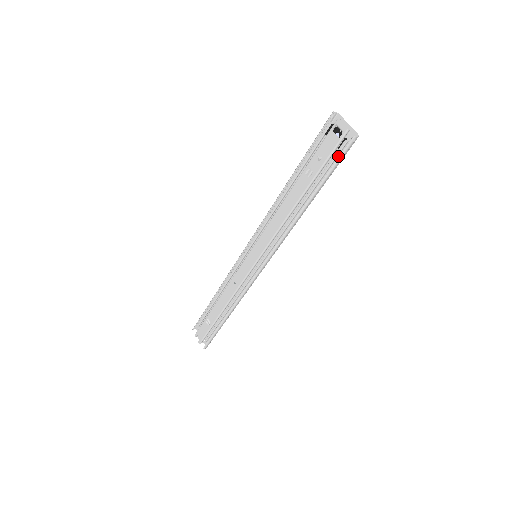
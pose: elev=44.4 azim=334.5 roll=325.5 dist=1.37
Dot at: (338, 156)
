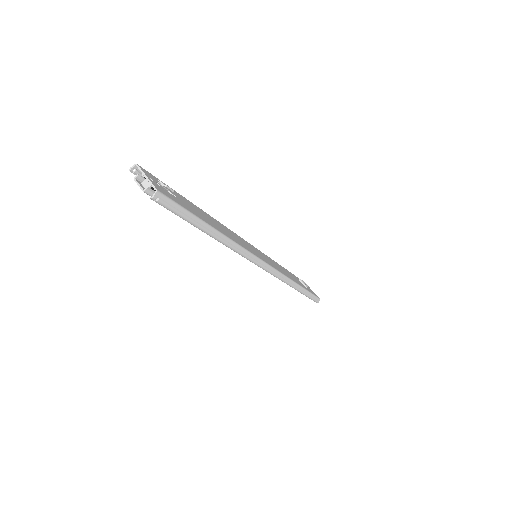
Dot at: (173, 207)
